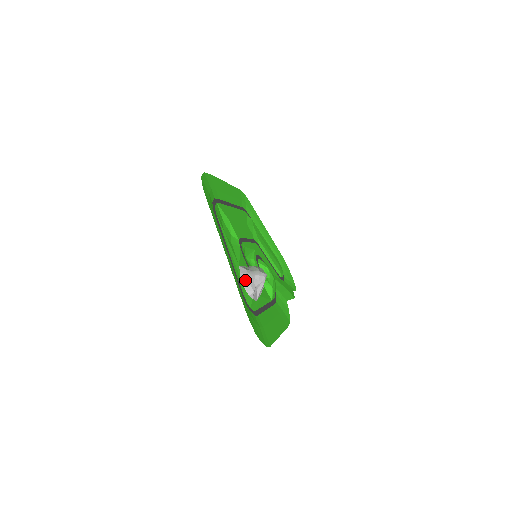
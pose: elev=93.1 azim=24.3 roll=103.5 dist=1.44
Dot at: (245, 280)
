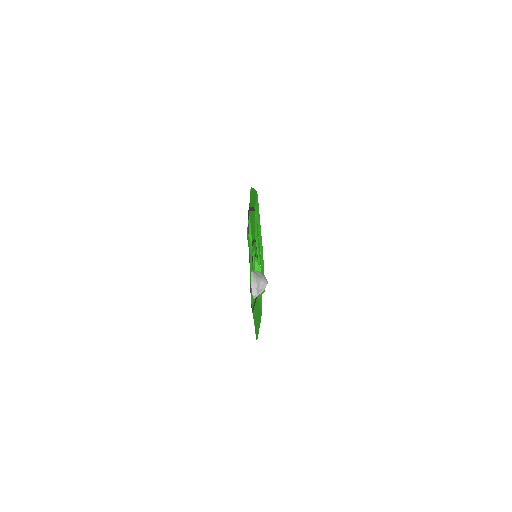
Dot at: (254, 283)
